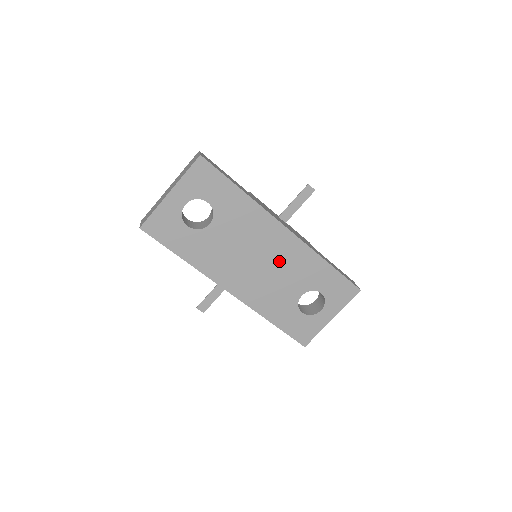
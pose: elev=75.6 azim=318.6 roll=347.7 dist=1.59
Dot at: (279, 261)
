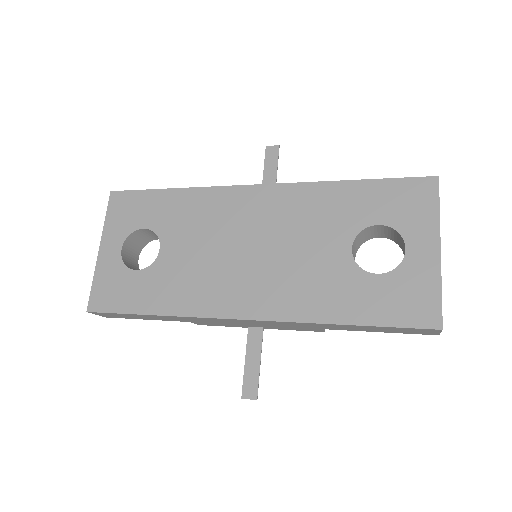
Dot at: (276, 229)
